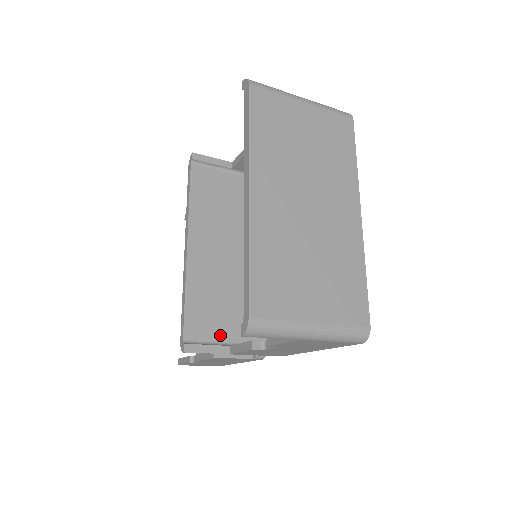
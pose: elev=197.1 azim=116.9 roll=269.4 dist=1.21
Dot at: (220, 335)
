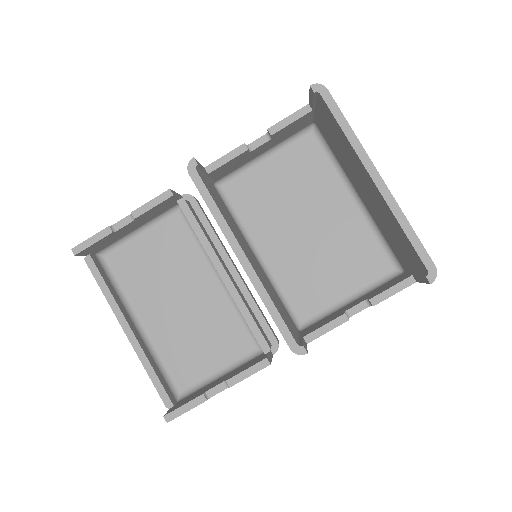
Dot at: (294, 331)
